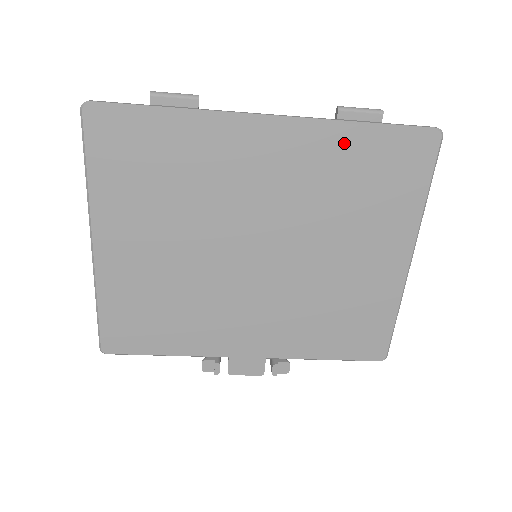
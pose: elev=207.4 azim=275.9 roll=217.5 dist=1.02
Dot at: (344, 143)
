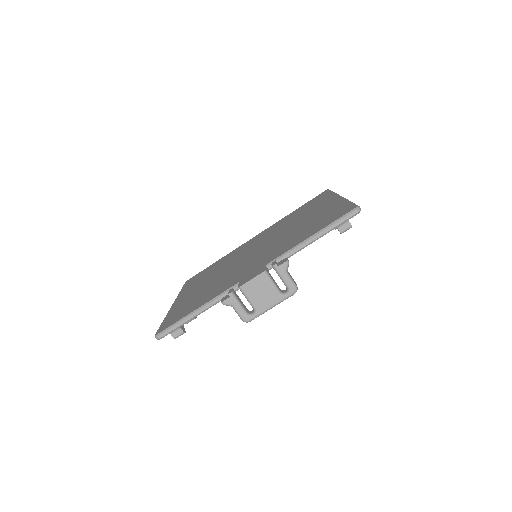
Dot at: (287, 217)
